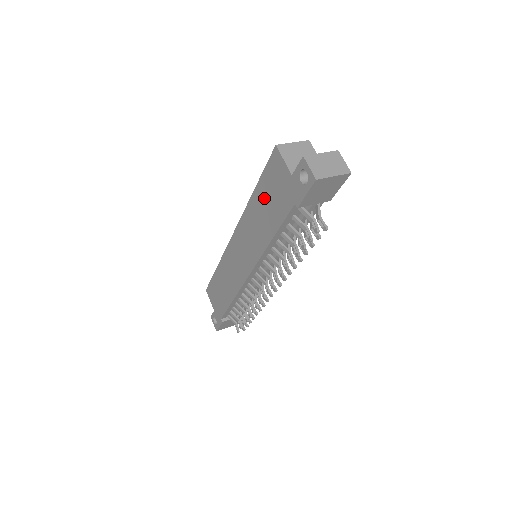
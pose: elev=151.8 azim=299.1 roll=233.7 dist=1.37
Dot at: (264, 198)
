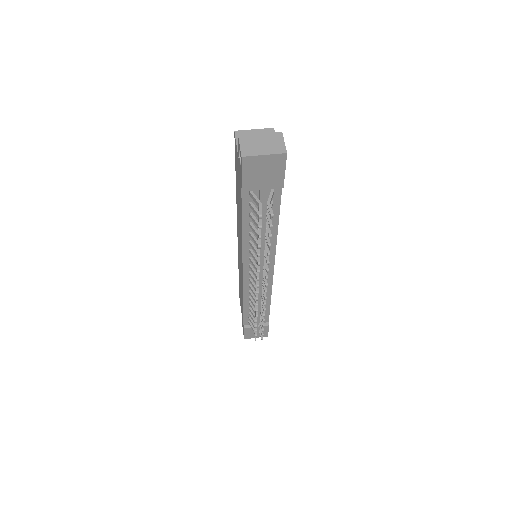
Dot at: (237, 188)
